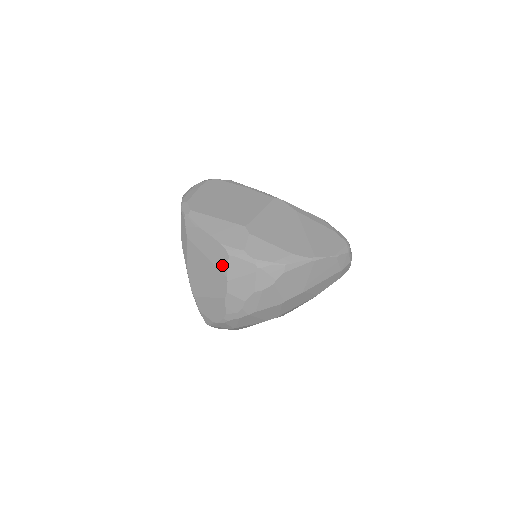
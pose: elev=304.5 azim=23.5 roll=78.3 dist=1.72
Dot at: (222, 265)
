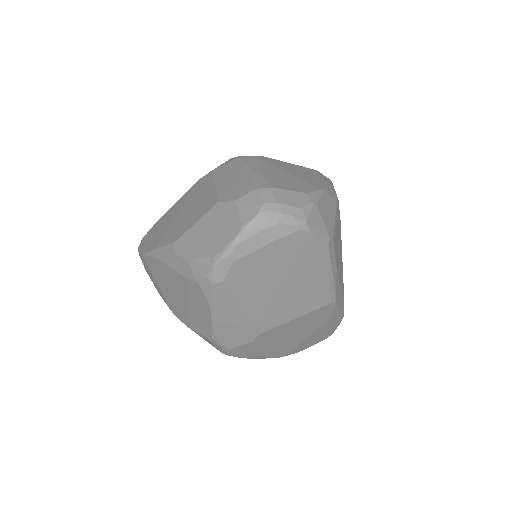
Dot at: (195, 326)
